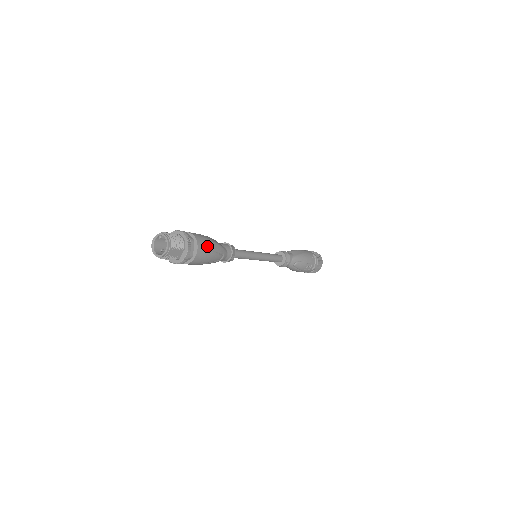
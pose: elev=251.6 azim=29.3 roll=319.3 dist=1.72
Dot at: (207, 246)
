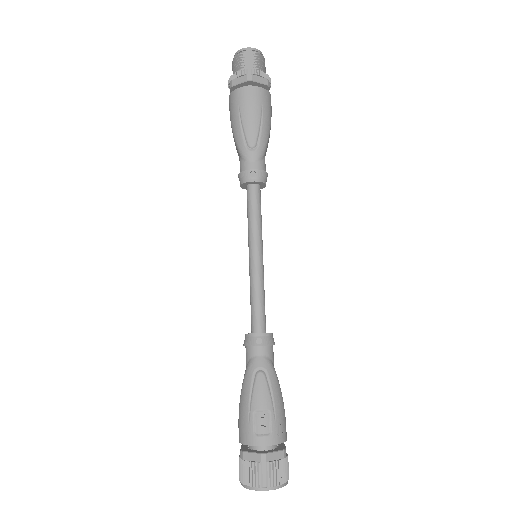
Dot at: (266, 108)
